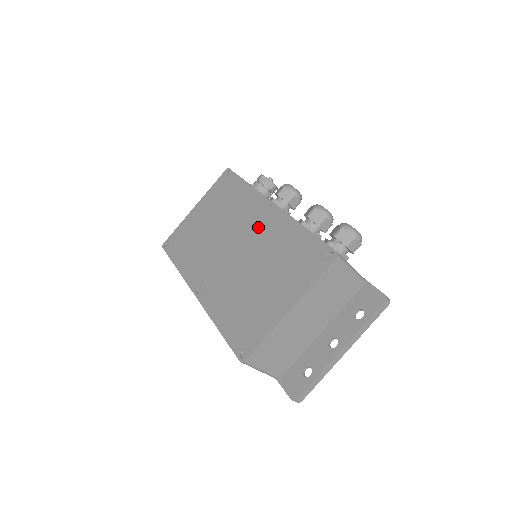
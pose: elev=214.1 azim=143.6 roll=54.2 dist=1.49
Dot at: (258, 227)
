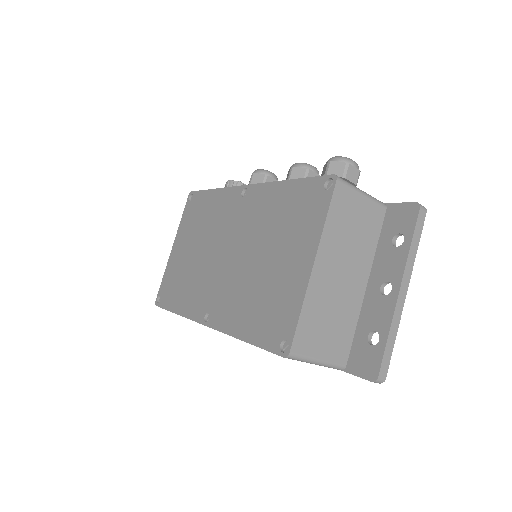
Dot at: (241, 216)
